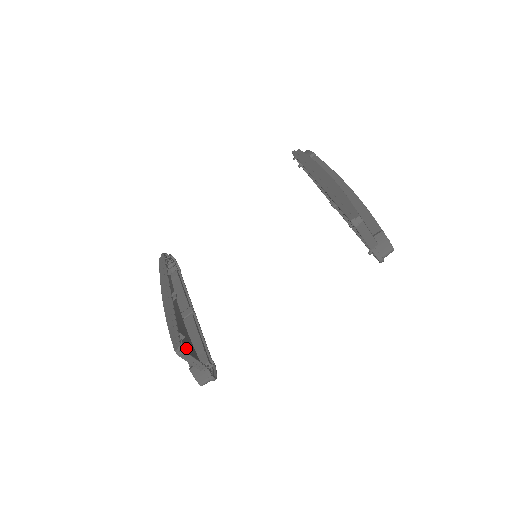
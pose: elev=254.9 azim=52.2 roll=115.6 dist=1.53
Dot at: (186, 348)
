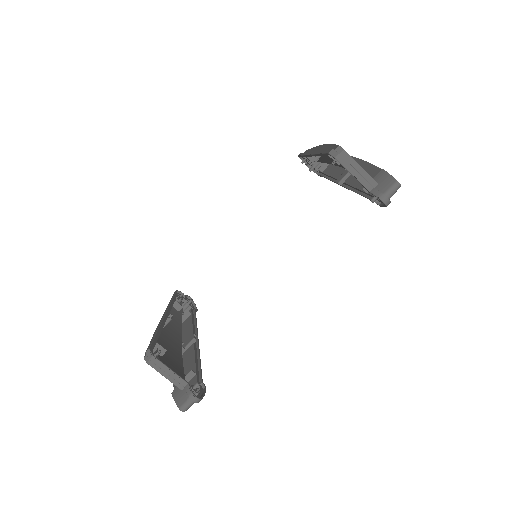
Dot at: (167, 364)
